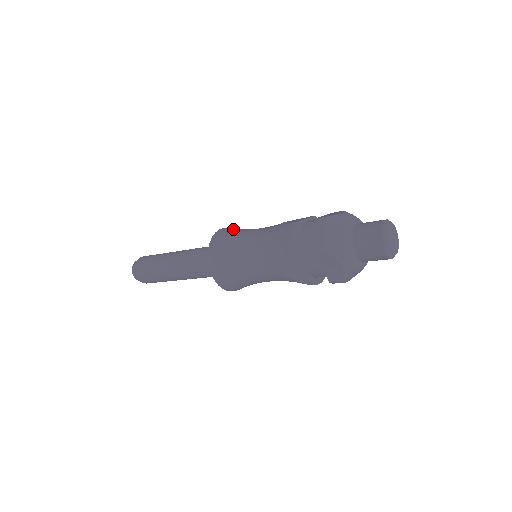
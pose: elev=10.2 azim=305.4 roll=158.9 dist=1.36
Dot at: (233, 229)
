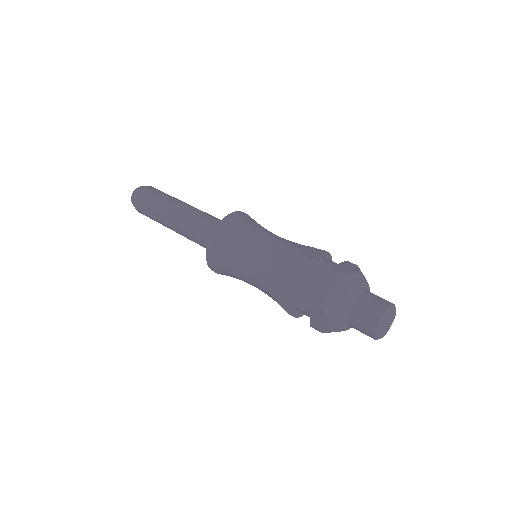
Dot at: (247, 219)
